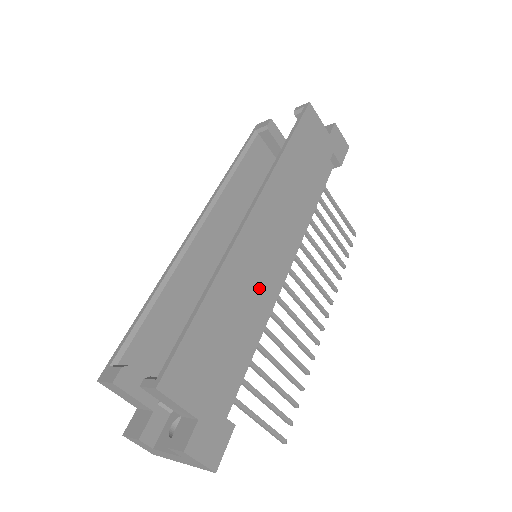
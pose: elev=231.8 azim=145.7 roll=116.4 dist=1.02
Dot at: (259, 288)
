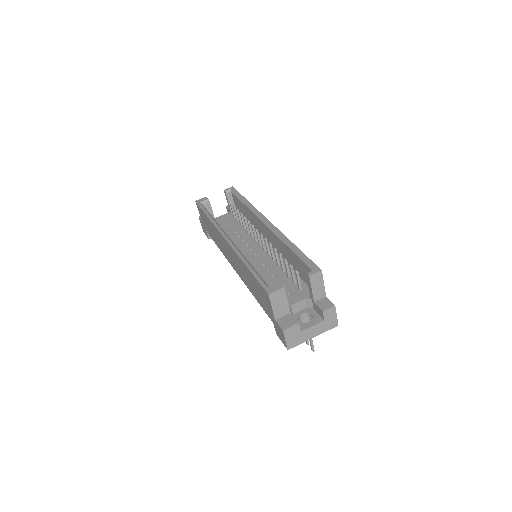
Dot at: occluded
